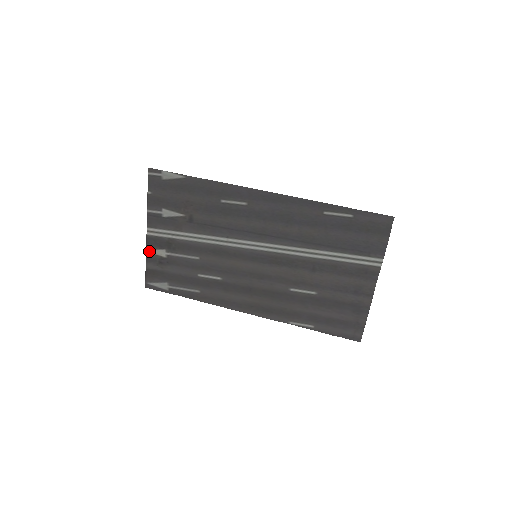
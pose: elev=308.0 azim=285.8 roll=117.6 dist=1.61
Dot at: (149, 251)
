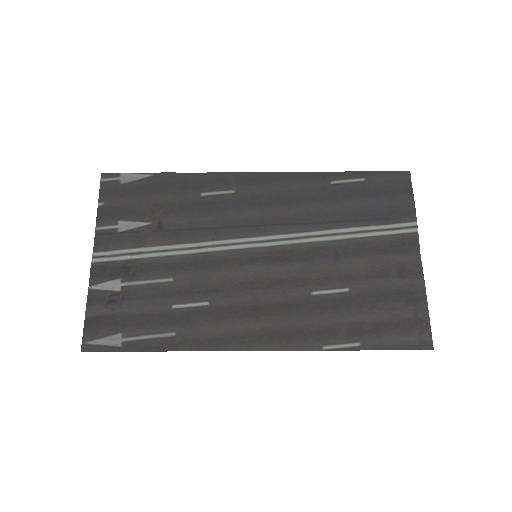
Dot at: (93, 287)
